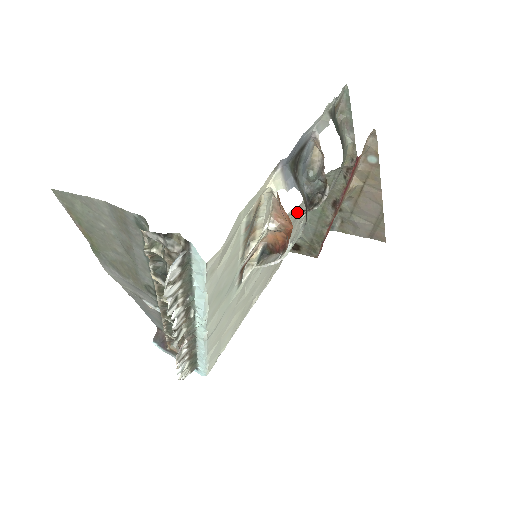
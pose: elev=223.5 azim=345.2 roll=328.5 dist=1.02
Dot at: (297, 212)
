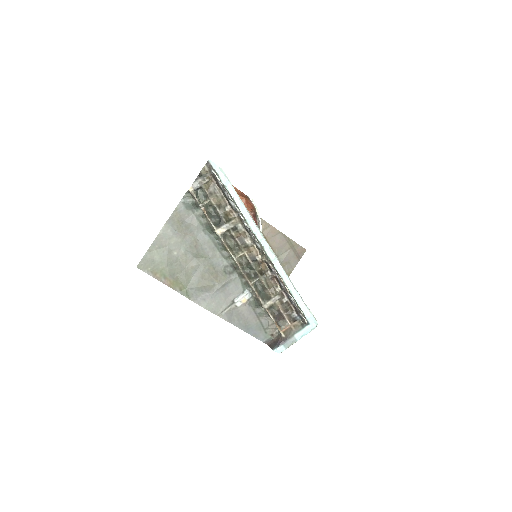
Dot at: occluded
